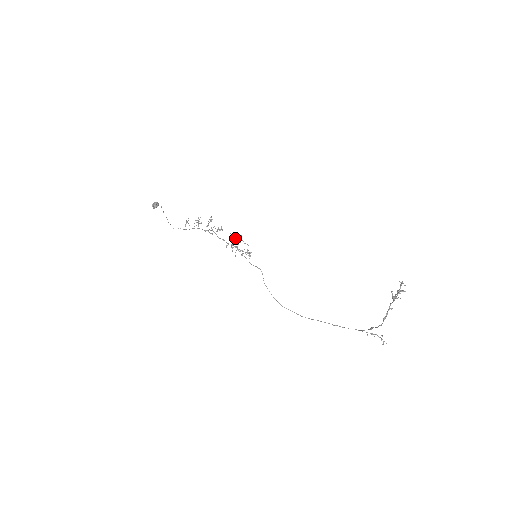
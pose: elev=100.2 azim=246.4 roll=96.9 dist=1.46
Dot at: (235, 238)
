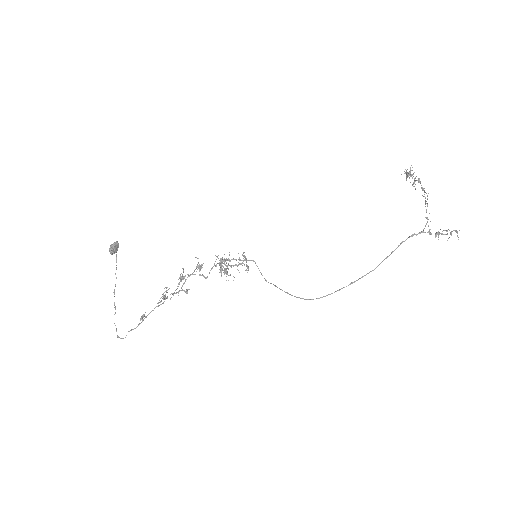
Dot at: (221, 268)
